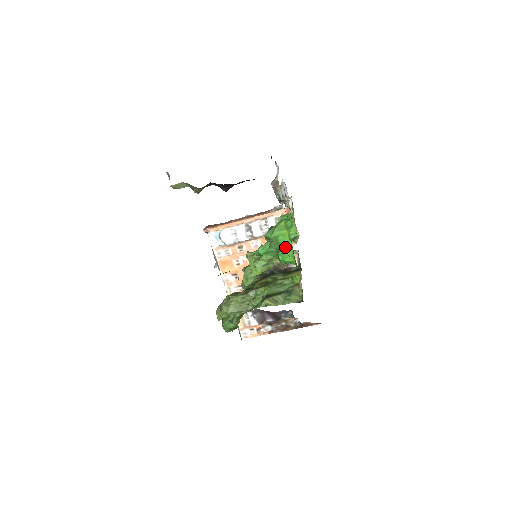
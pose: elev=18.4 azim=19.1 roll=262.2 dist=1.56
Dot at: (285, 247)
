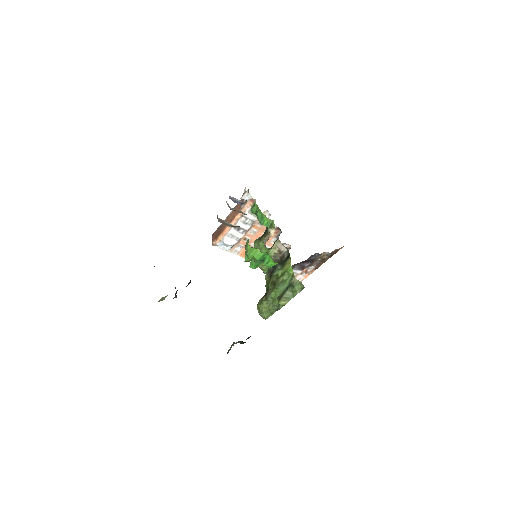
Dot at: (265, 257)
